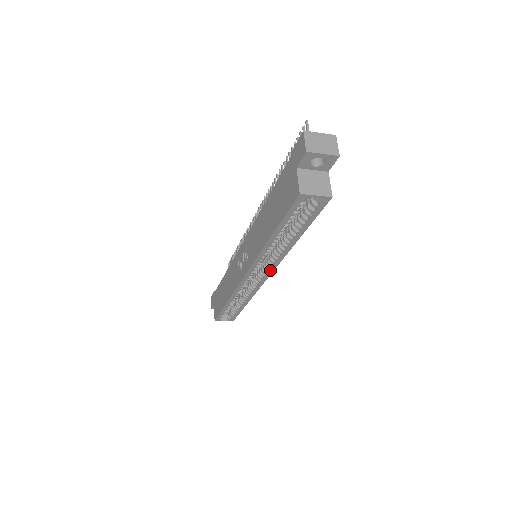
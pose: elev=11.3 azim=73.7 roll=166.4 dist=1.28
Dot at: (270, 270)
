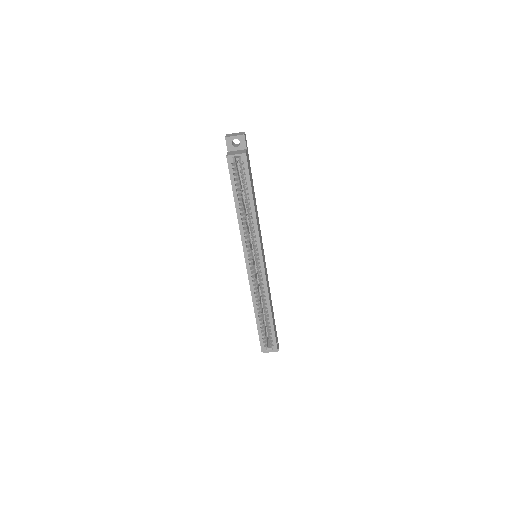
Dot at: (259, 251)
